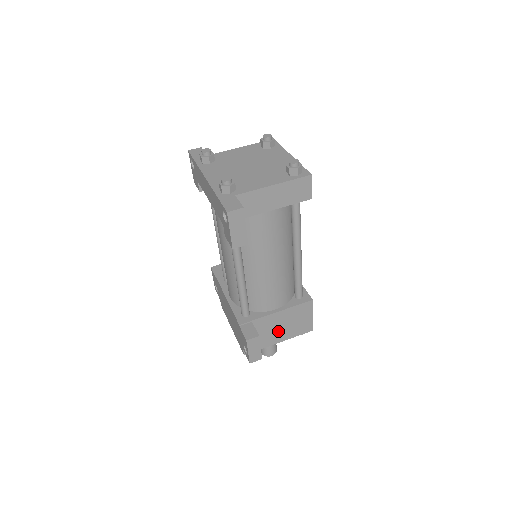
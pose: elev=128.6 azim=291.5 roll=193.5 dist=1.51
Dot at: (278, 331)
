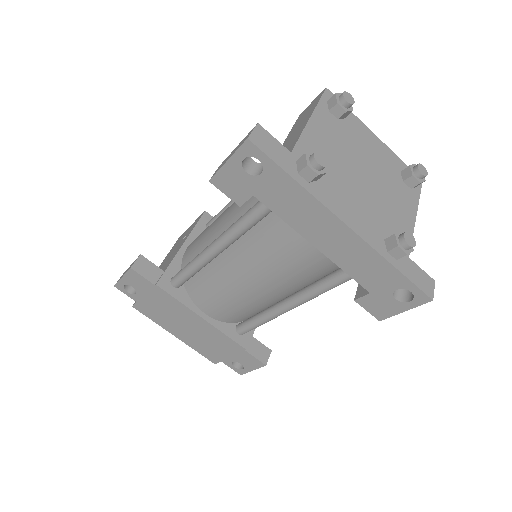
Dot at: occluded
